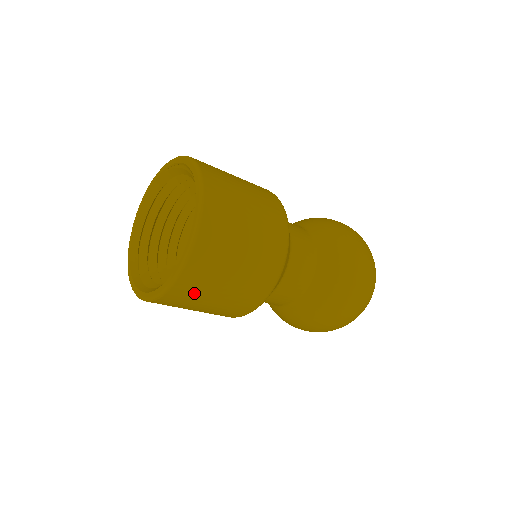
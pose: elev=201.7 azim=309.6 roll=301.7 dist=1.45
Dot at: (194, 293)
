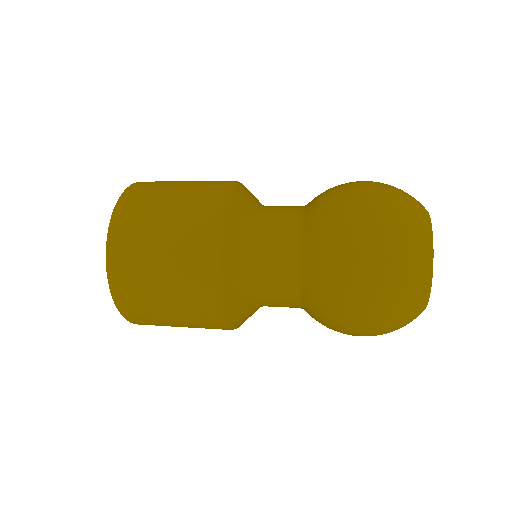
Dot at: (143, 311)
